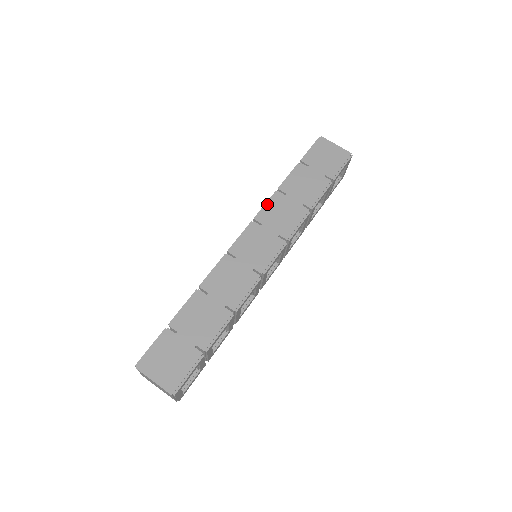
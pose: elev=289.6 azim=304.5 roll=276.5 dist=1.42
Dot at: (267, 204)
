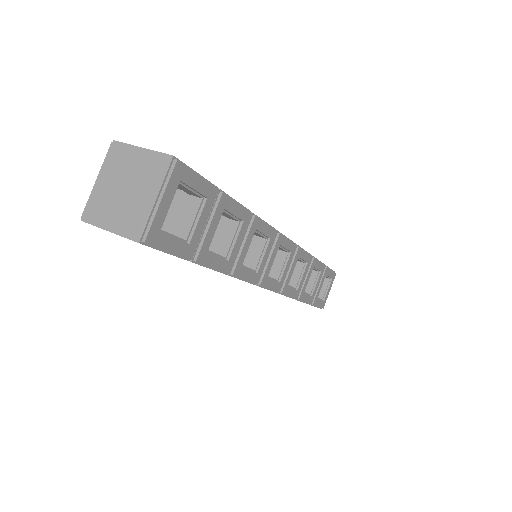
Dot at: occluded
